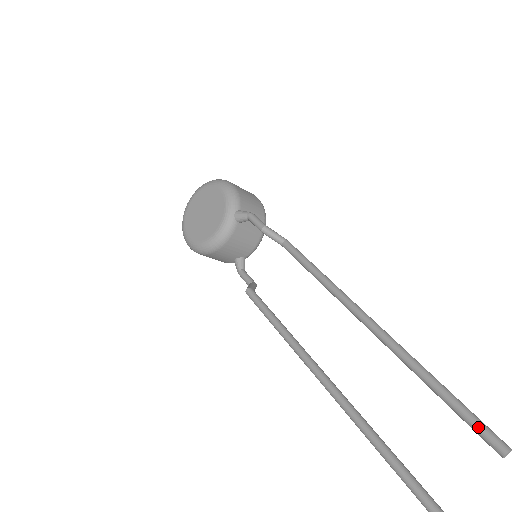
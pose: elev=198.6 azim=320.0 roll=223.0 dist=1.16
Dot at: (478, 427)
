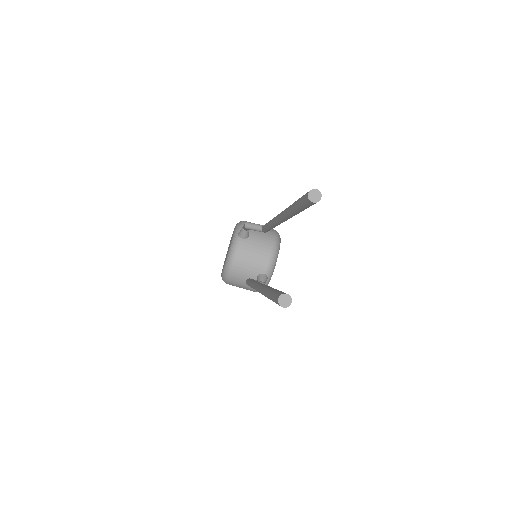
Dot at: (301, 198)
